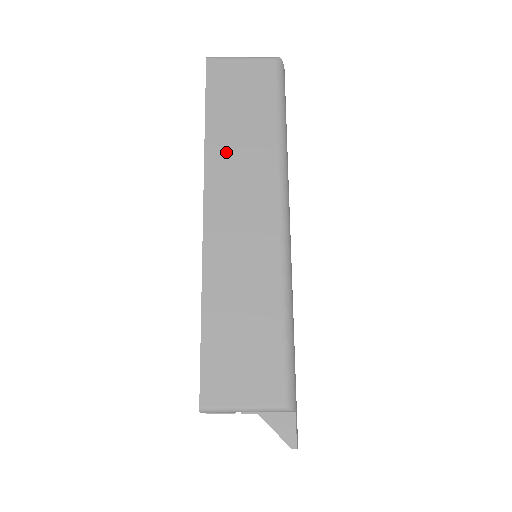
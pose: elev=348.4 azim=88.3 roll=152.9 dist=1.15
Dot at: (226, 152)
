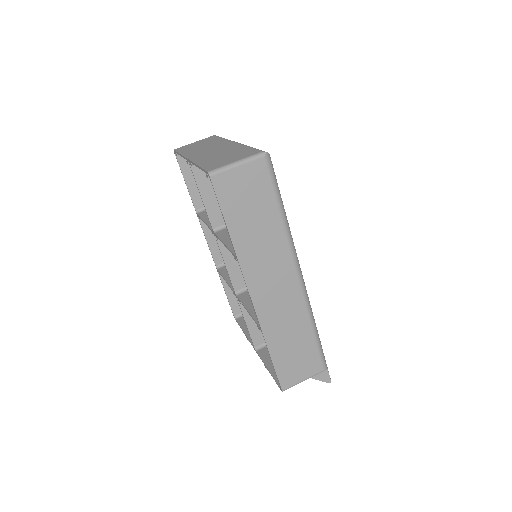
Dot at: (251, 249)
